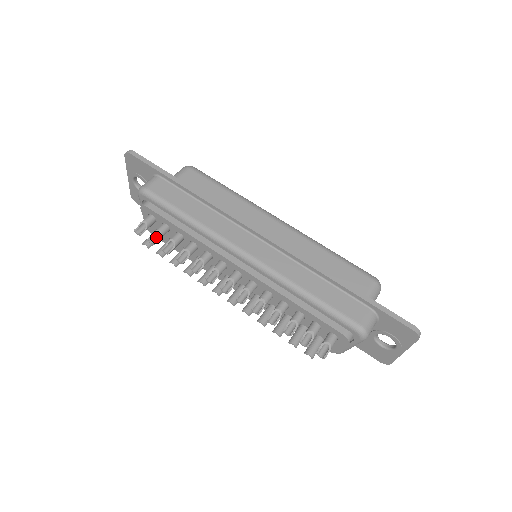
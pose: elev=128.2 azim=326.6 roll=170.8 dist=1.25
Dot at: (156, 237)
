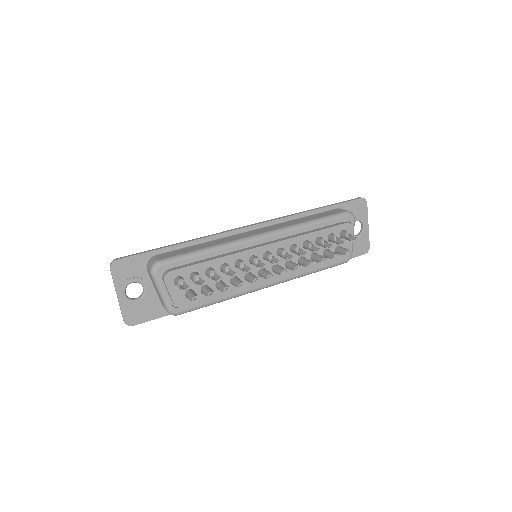
Dot at: (198, 283)
